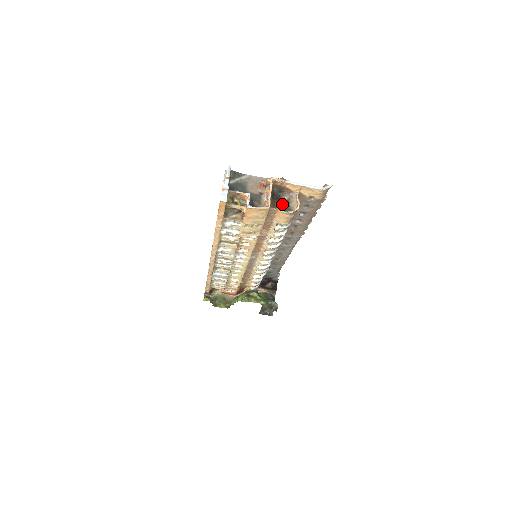
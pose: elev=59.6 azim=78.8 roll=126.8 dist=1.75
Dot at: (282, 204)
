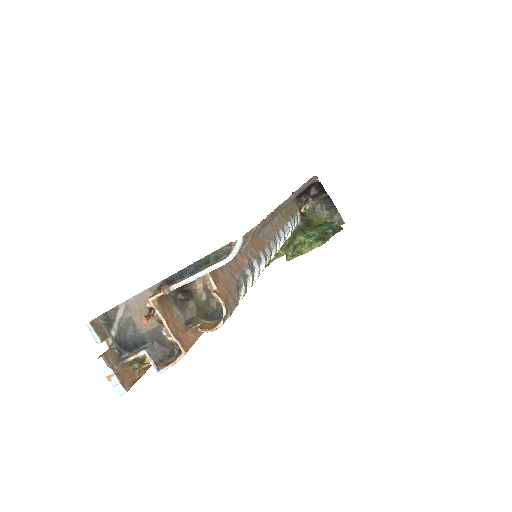
Dot at: (202, 303)
